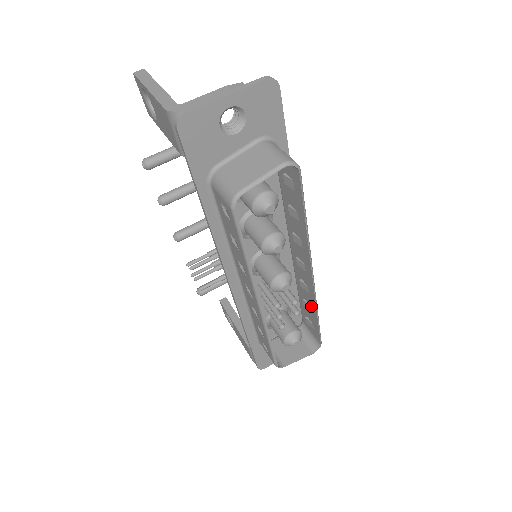
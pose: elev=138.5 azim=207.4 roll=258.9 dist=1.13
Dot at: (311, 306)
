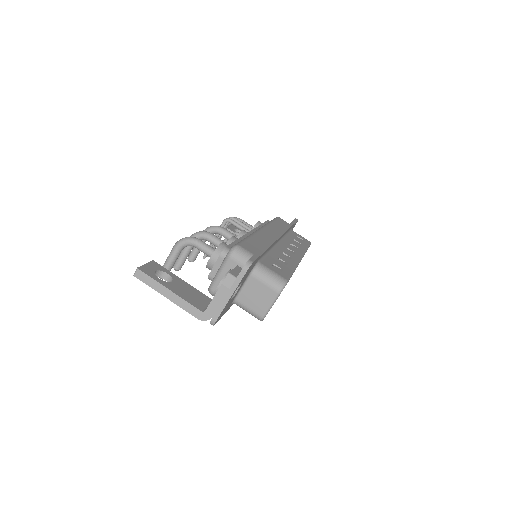
Dot at: occluded
